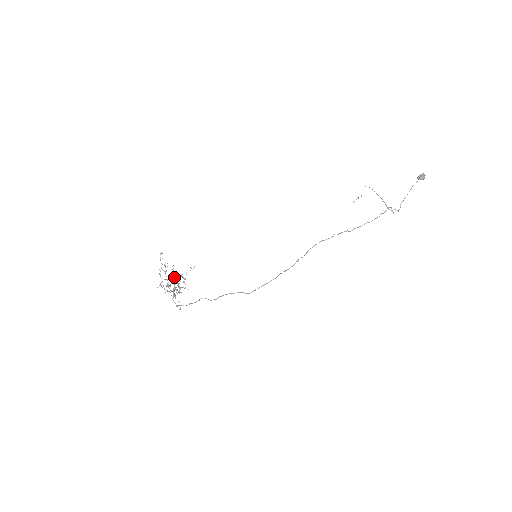
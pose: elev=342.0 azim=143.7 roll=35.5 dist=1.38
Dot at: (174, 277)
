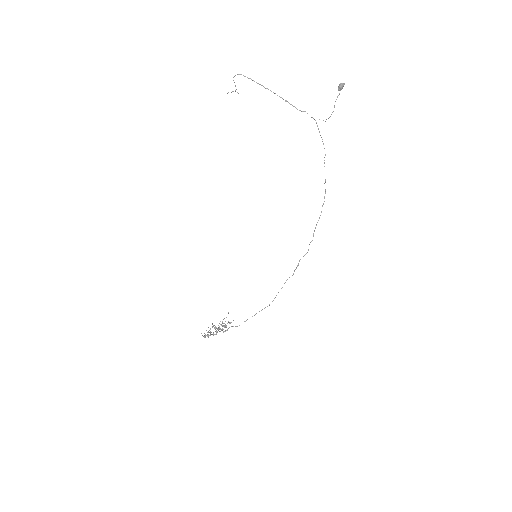
Dot at: occluded
